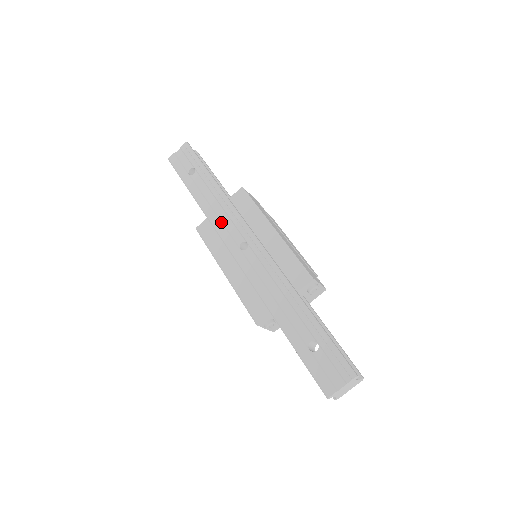
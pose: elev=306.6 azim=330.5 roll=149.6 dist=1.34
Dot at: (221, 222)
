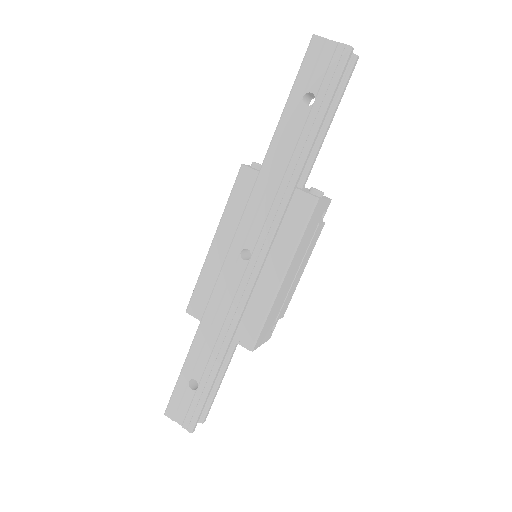
Dot at: (259, 204)
